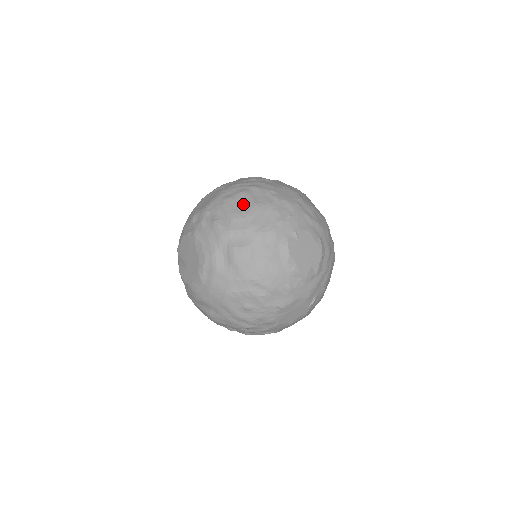
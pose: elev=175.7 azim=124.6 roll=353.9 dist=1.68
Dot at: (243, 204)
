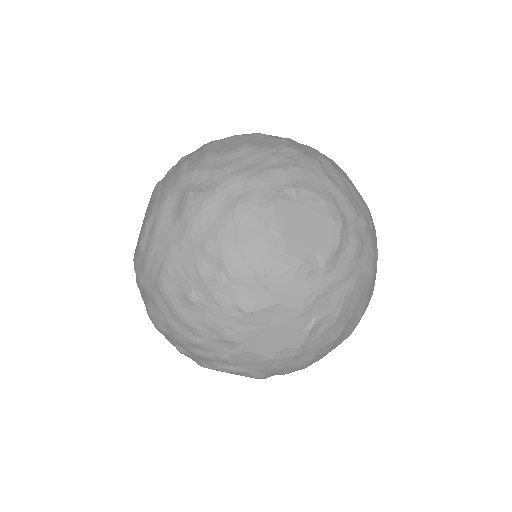
Dot at: (230, 144)
